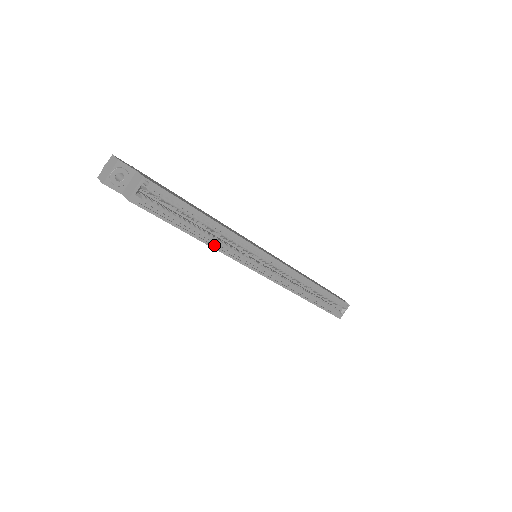
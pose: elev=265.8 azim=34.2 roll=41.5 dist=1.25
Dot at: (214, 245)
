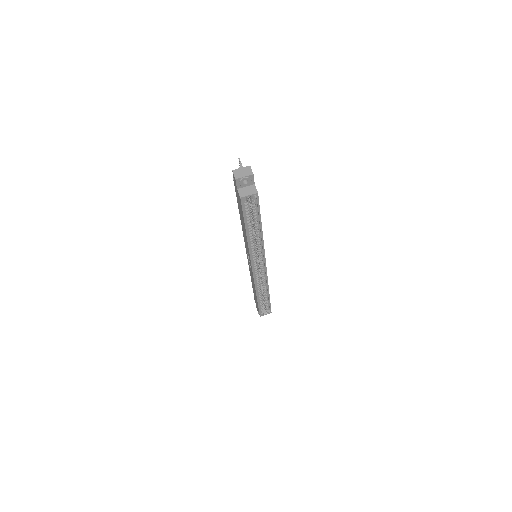
Dot at: (249, 241)
